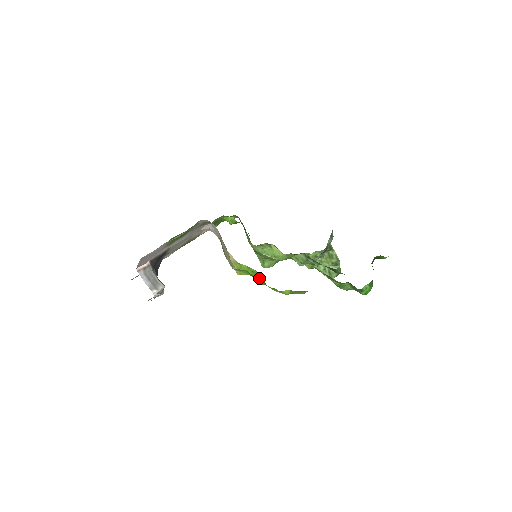
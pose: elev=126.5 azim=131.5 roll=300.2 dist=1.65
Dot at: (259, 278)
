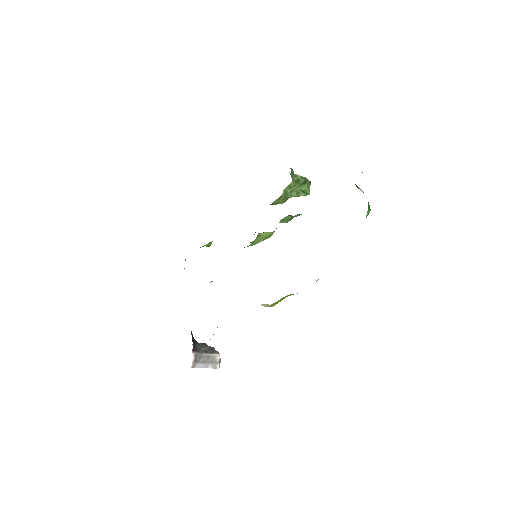
Dot at: occluded
